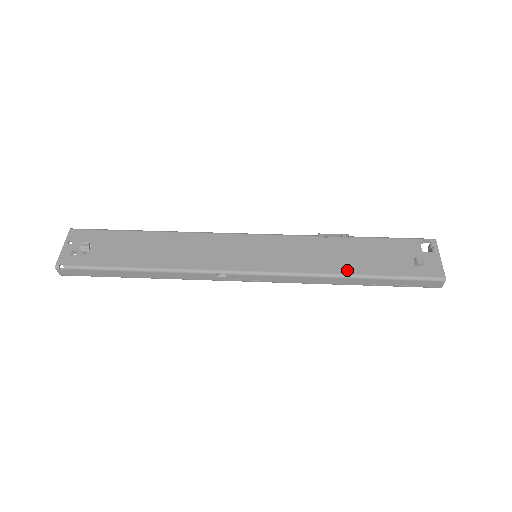
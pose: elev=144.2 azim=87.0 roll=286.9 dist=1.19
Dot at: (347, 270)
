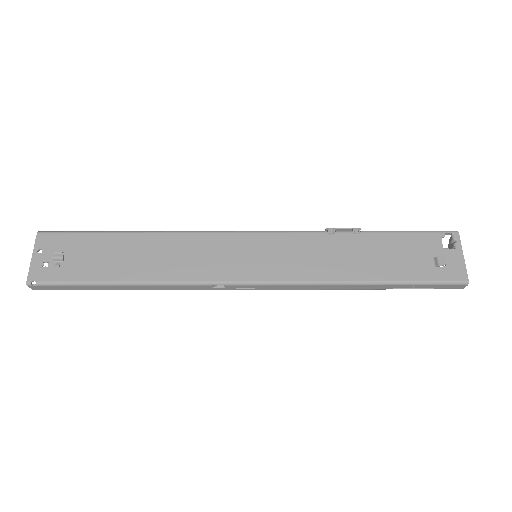
Dot at: (360, 276)
